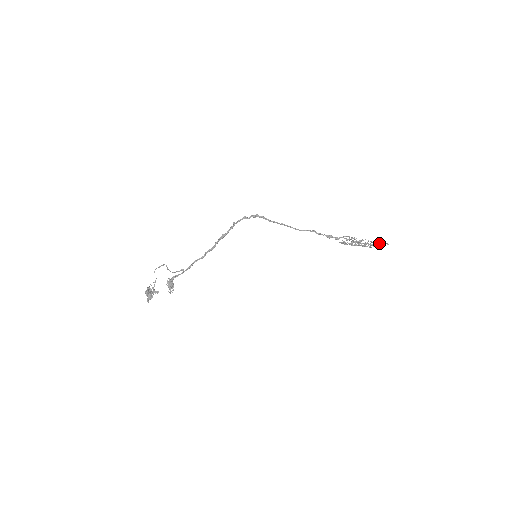
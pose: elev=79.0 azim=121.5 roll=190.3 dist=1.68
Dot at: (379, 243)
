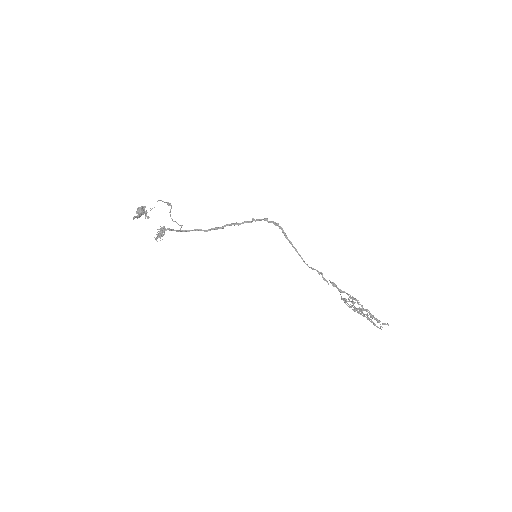
Dot at: occluded
